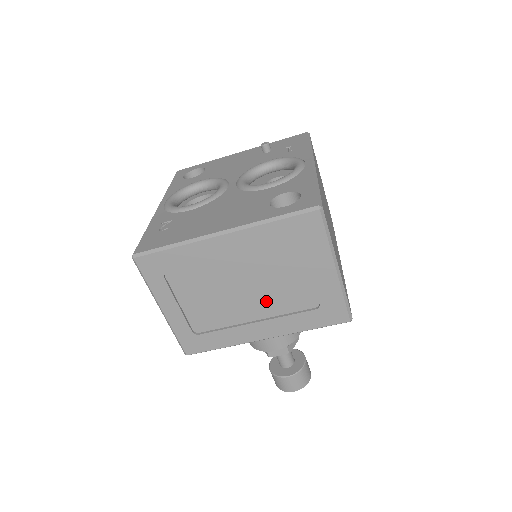
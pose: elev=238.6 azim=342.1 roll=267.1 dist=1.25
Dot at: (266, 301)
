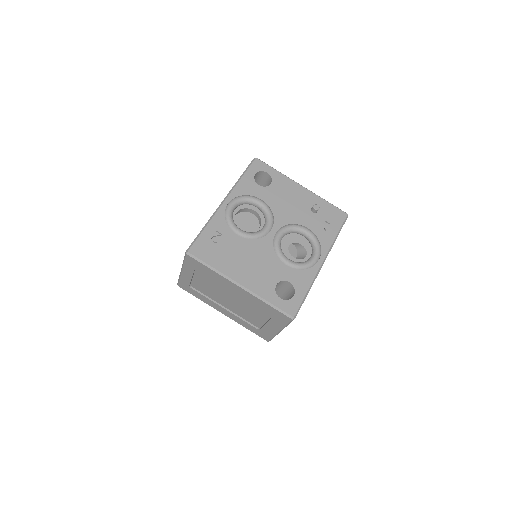
Dot at: (237, 309)
